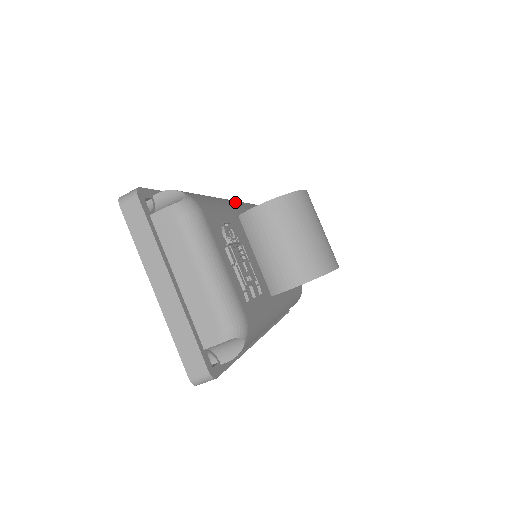
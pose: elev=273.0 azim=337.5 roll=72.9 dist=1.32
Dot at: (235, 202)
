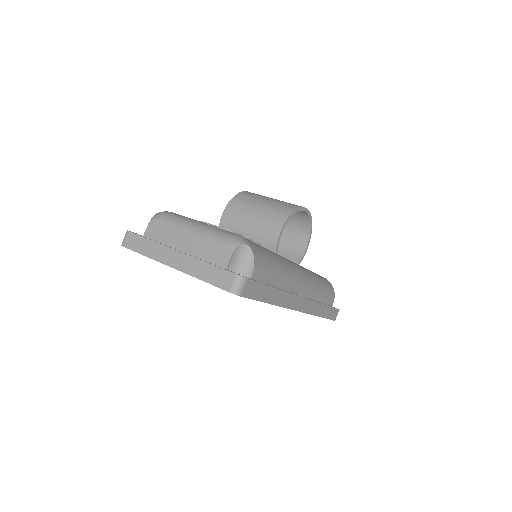
Dot at: occluded
